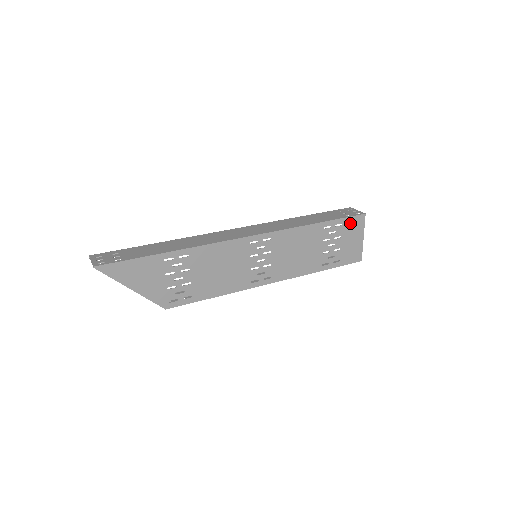
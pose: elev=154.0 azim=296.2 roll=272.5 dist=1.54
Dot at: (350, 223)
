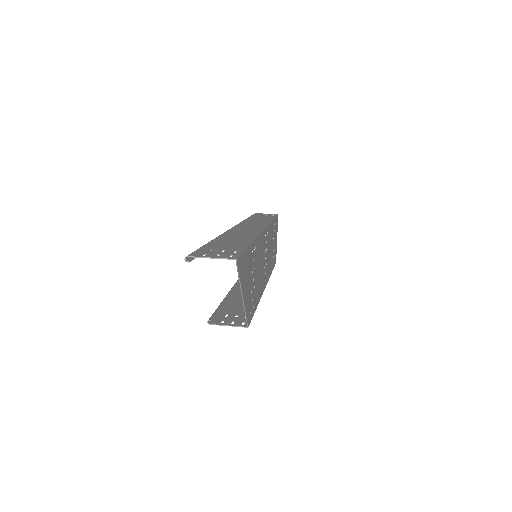
Dot at: (276, 222)
